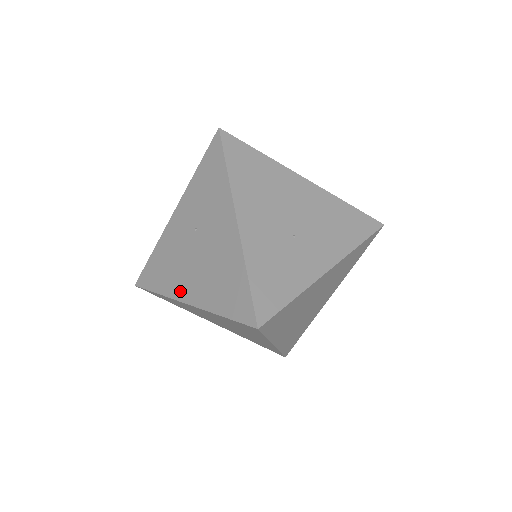
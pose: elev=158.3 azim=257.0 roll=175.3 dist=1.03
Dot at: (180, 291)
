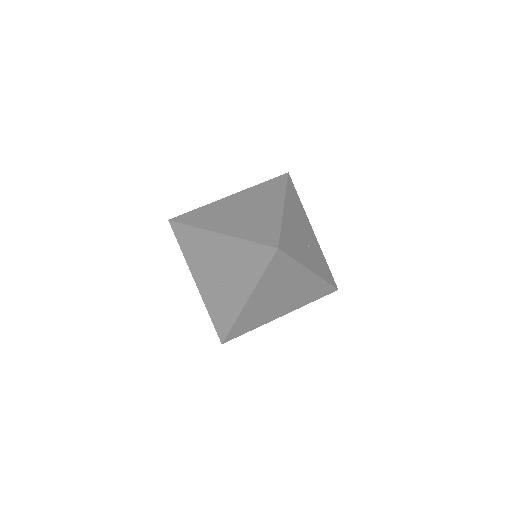
Dot at: occluded
